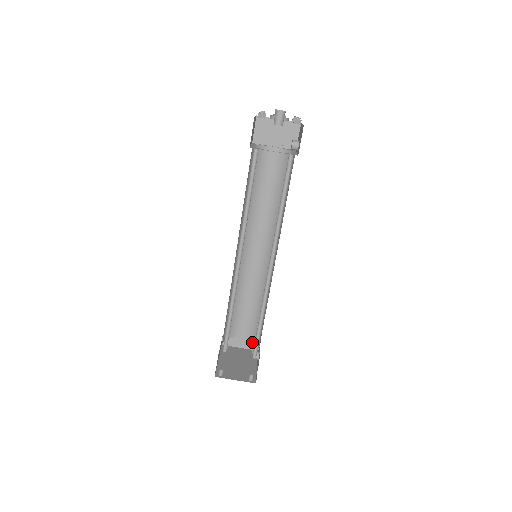
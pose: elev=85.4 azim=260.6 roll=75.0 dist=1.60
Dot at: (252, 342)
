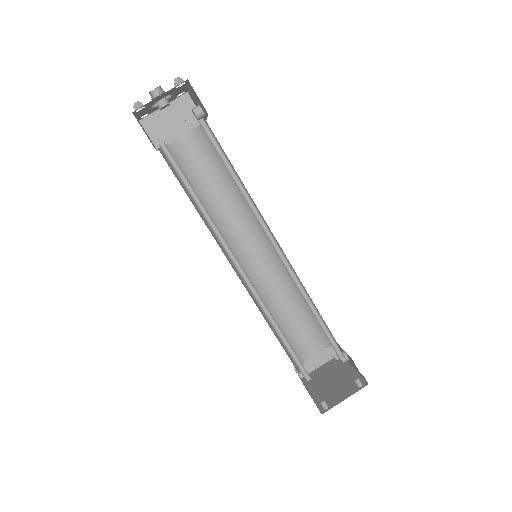
Dot at: (327, 349)
